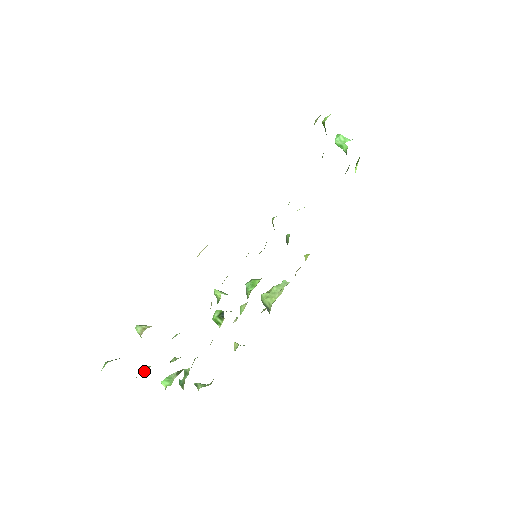
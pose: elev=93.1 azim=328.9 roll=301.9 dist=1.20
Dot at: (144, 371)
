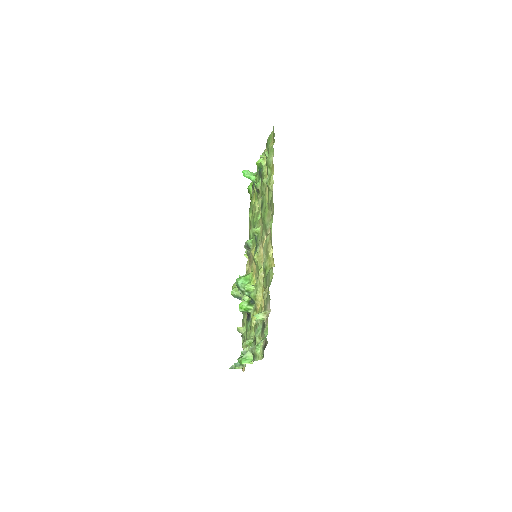
Dot at: occluded
